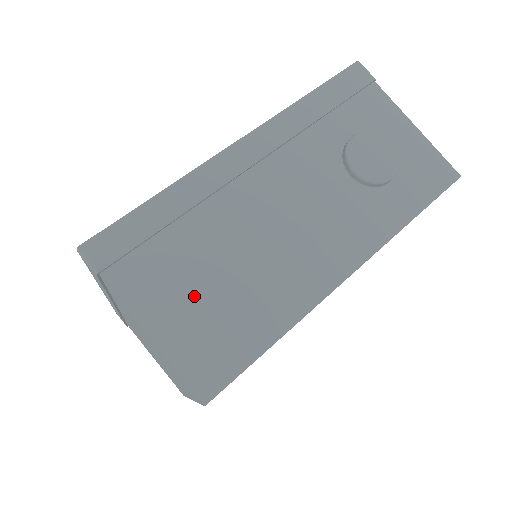
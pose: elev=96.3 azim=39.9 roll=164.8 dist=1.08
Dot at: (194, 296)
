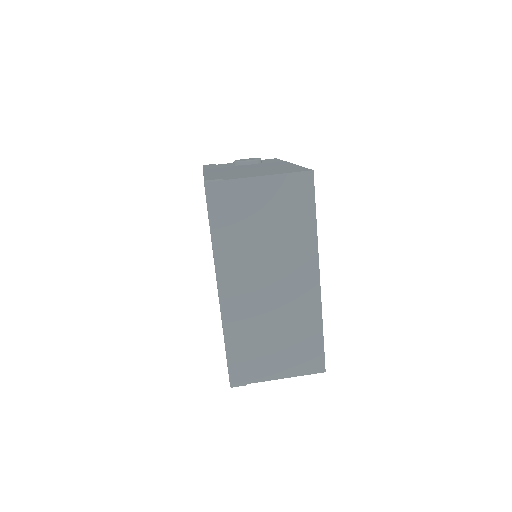
Dot at: occluded
